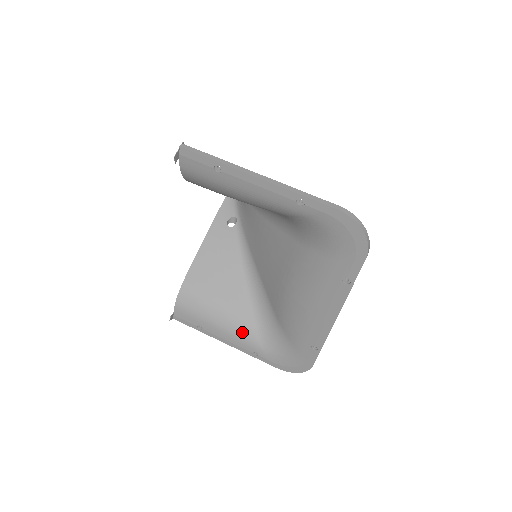
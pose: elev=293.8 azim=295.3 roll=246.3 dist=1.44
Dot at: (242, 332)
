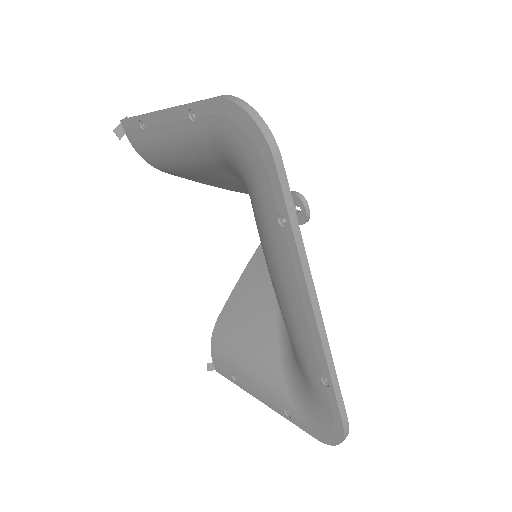
Dot at: (268, 378)
